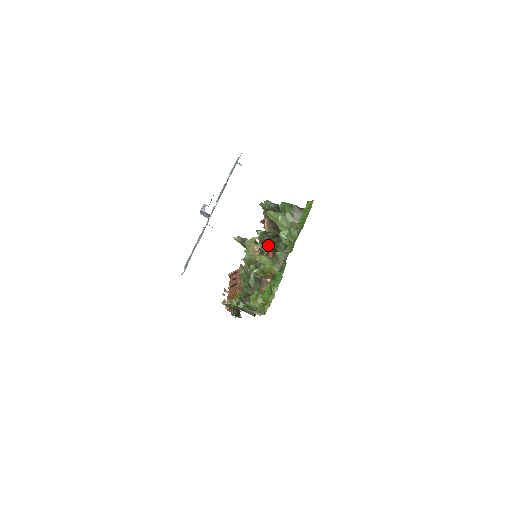
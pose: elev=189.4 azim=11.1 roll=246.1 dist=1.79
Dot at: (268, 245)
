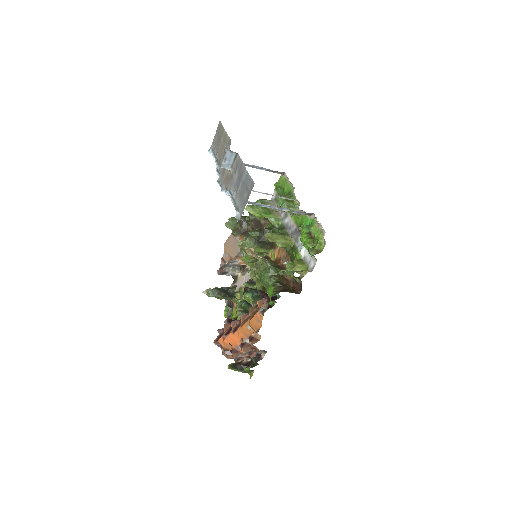
Dot at: (261, 239)
